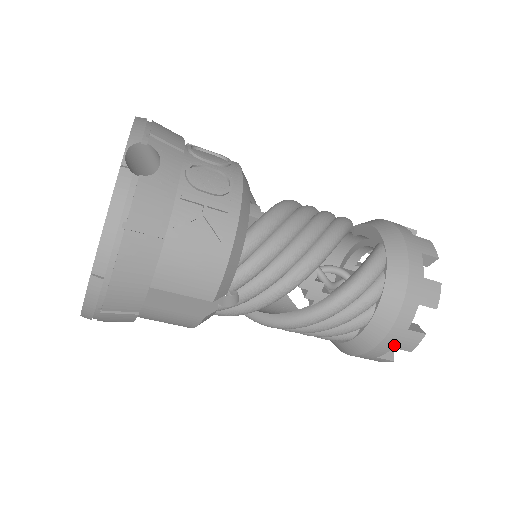
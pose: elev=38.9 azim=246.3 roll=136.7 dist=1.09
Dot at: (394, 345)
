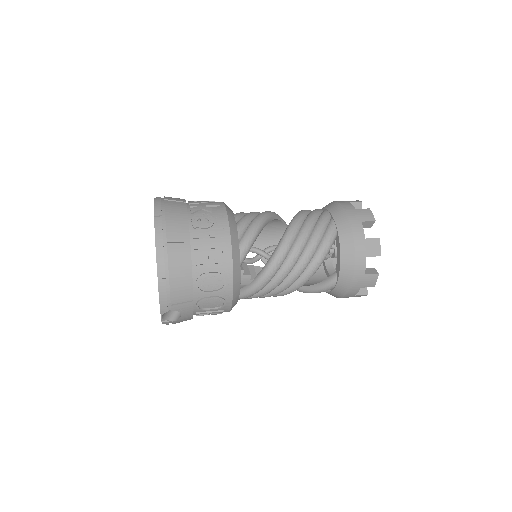
Dot at: occluded
